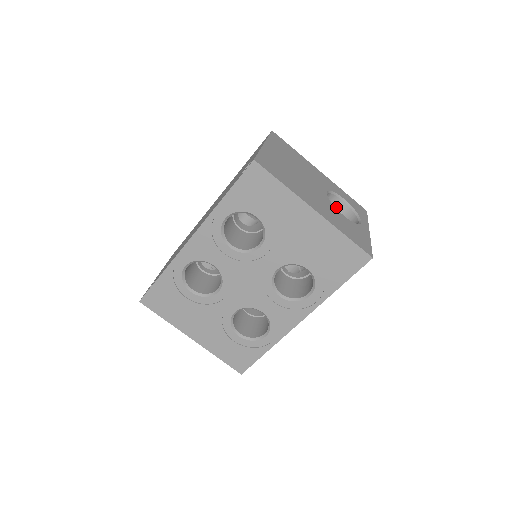
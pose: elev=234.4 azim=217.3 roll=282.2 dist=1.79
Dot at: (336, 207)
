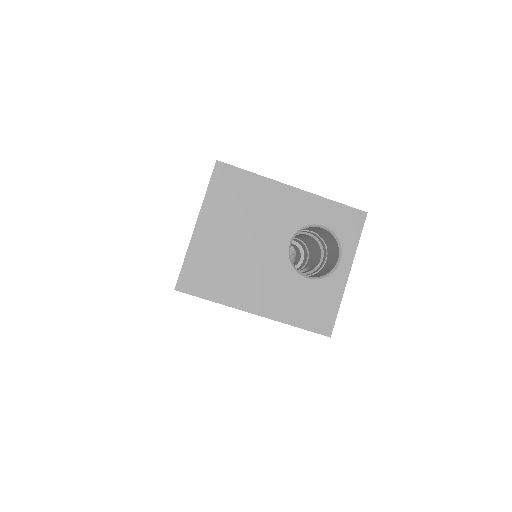
Dot at: (318, 229)
